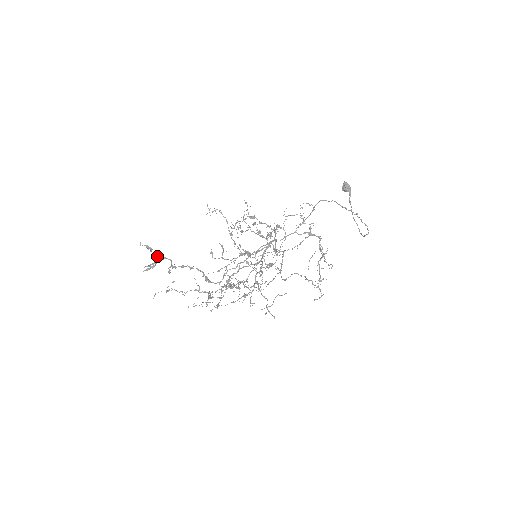
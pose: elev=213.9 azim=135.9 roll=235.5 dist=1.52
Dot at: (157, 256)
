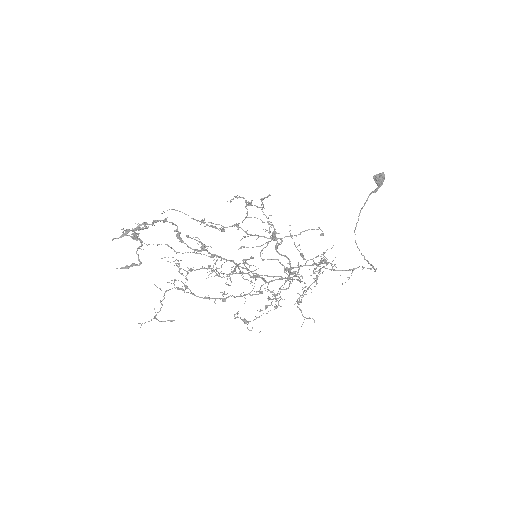
Dot at: occluded
